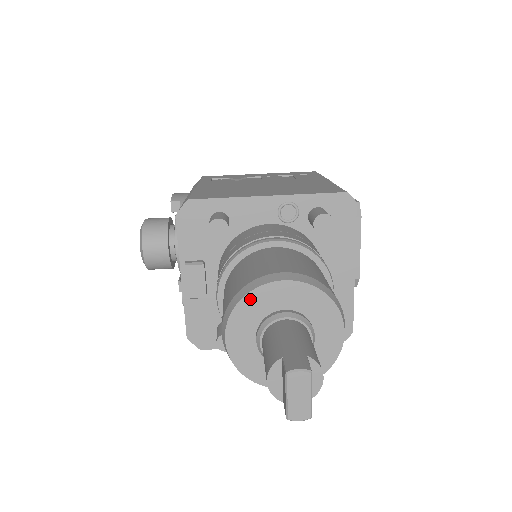
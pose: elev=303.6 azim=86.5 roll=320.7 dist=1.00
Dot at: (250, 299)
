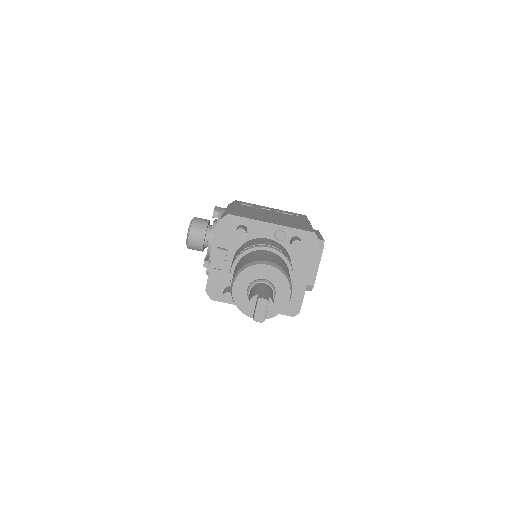
Dot at: (250, 269)
